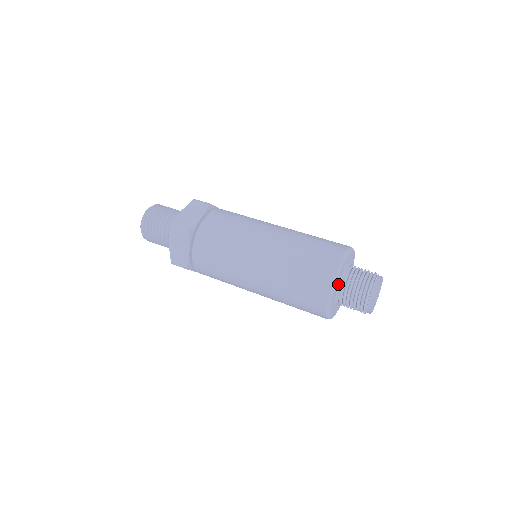
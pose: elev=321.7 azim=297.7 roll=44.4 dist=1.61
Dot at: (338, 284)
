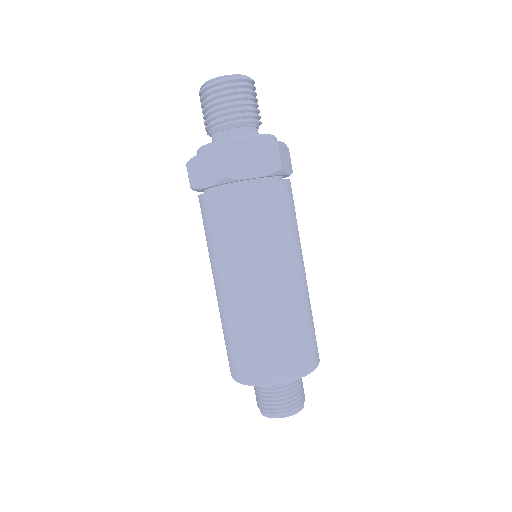
Dot at: occluded
